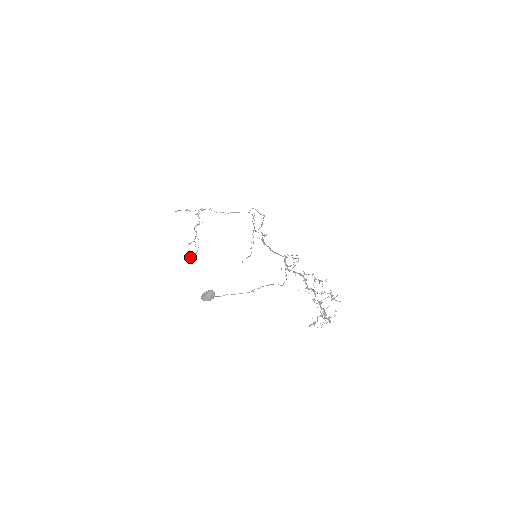
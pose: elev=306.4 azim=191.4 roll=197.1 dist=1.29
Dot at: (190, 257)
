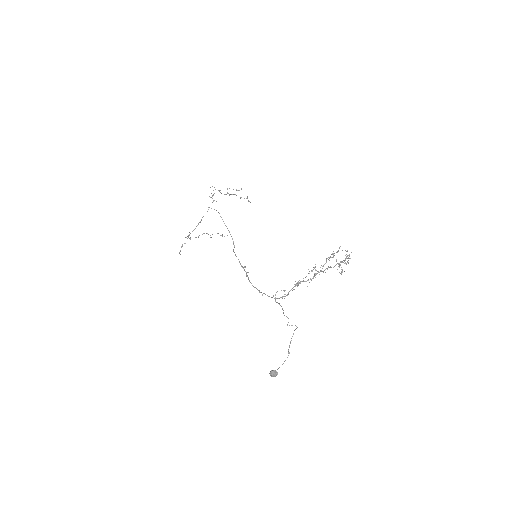
Dot at: occluded
